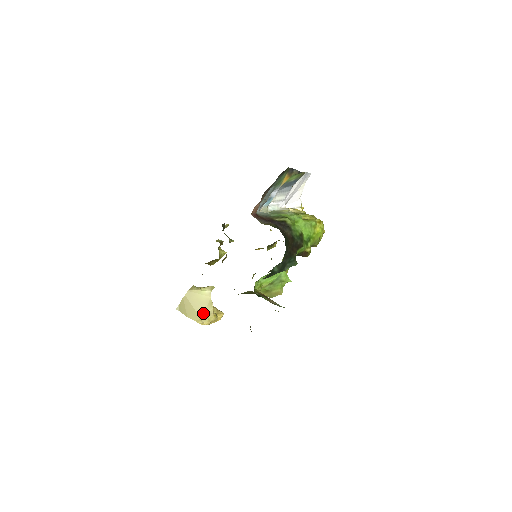
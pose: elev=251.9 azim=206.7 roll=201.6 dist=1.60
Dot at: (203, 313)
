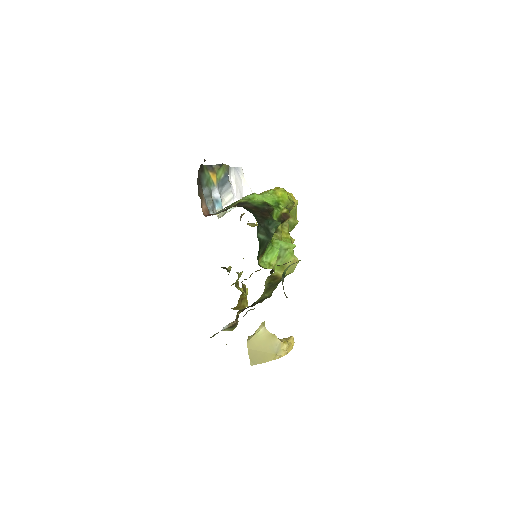
Dot at: (273, 348)
